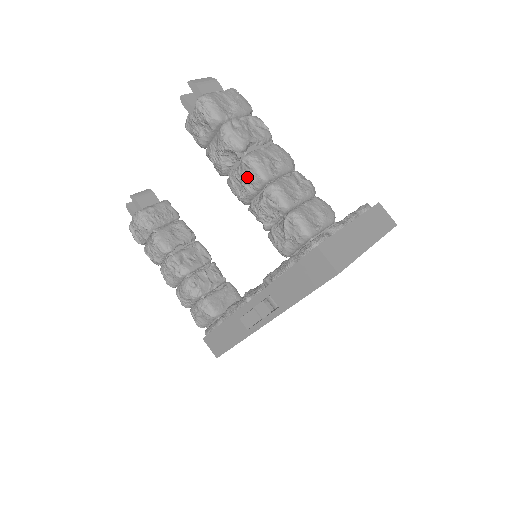
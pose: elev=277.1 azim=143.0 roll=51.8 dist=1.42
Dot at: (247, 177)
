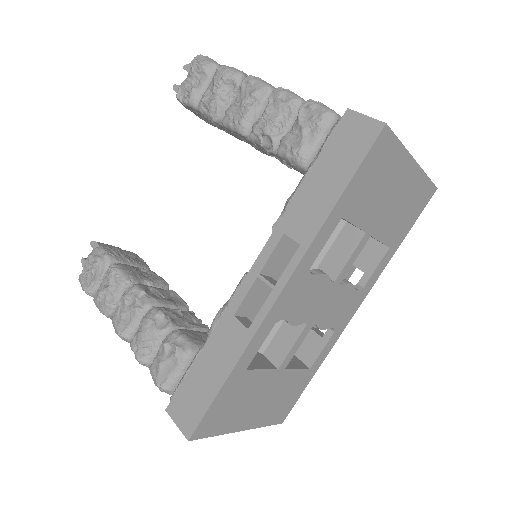
Dot at: (248, 94)
